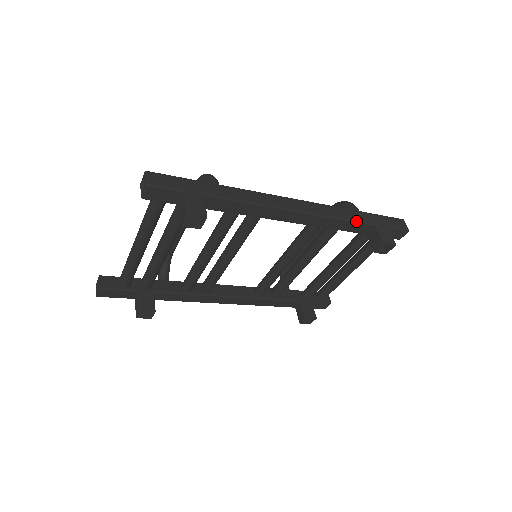
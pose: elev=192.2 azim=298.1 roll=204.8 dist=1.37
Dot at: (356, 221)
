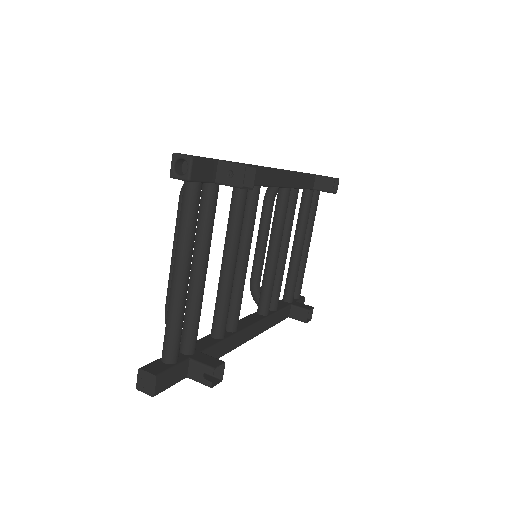
Dot at: (307, 174)
